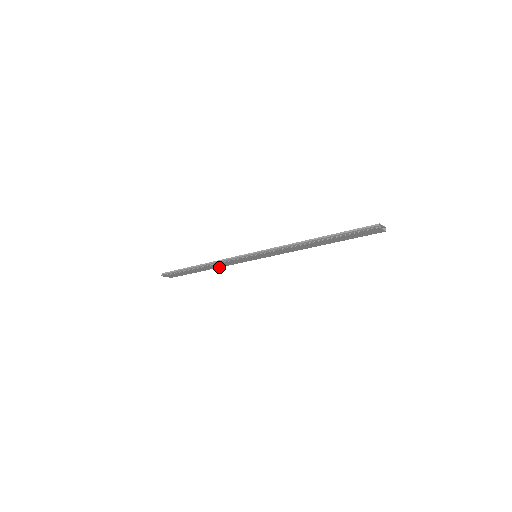
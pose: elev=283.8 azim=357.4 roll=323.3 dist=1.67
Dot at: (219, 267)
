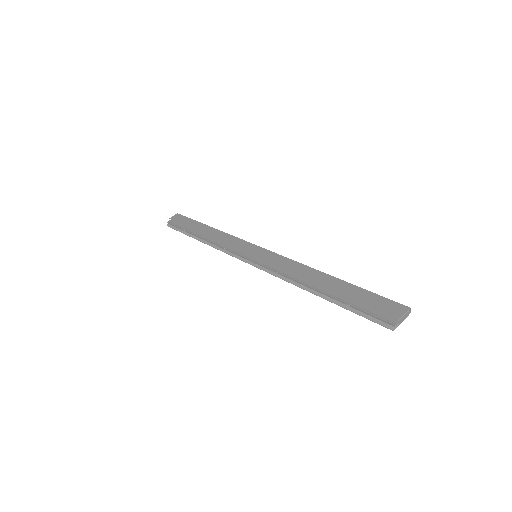
Dot at: occluded
